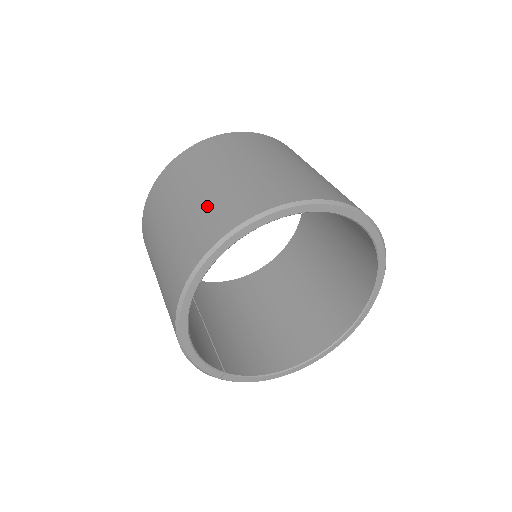
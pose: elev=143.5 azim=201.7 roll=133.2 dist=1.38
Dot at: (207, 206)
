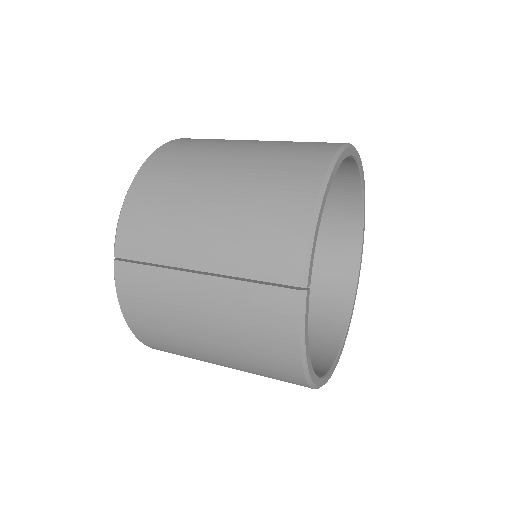
Dot at: occluded
